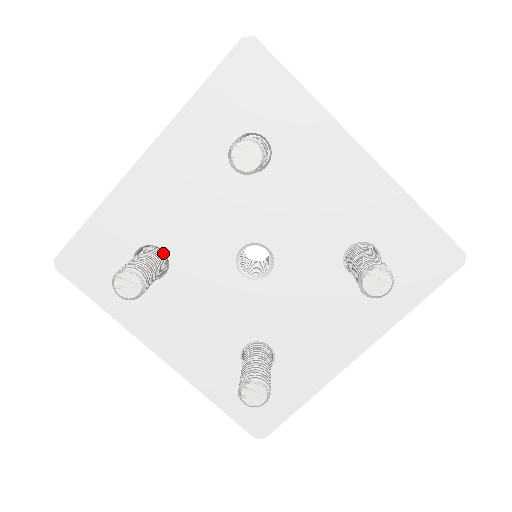
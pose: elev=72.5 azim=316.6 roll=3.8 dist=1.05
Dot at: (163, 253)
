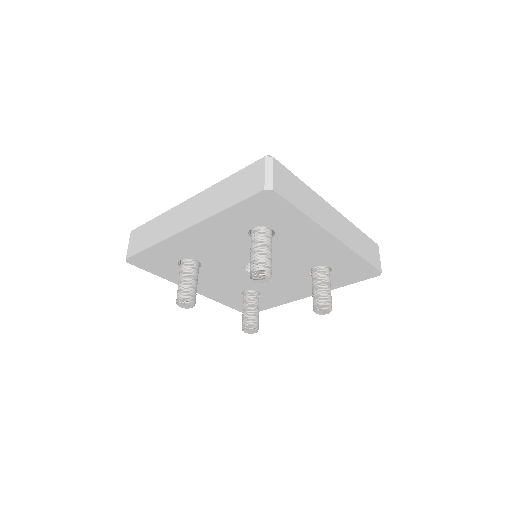
Dot at: occluded
